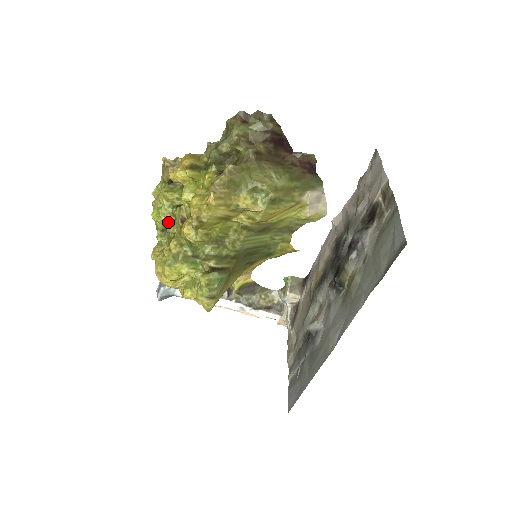
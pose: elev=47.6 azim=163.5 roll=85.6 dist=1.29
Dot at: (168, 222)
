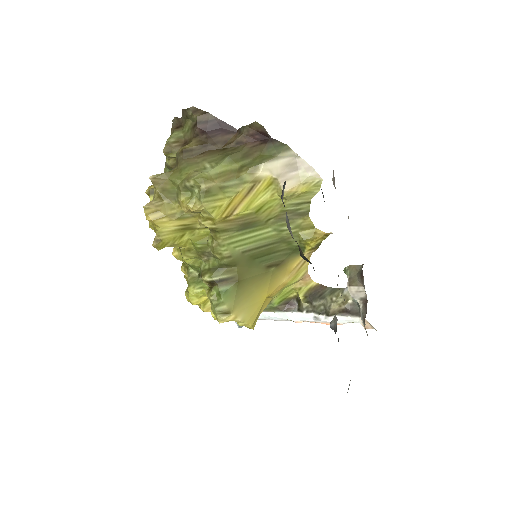
Dot at: occluded
